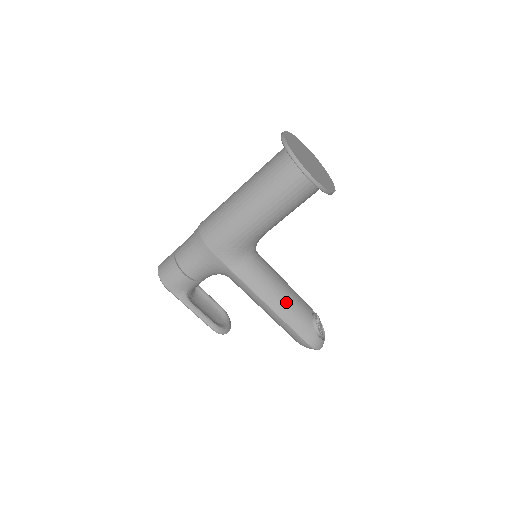
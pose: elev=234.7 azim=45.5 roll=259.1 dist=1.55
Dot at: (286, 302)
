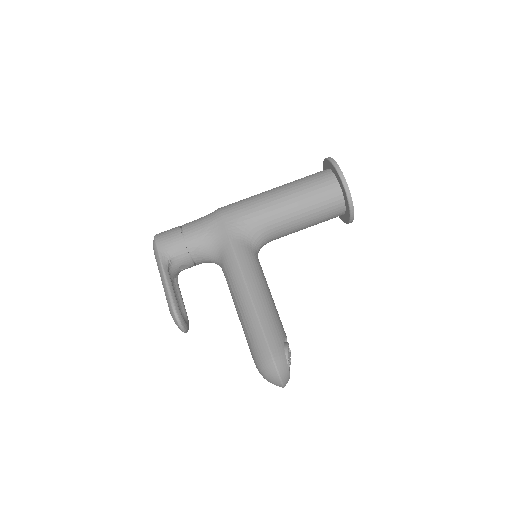
Dot at: (267, 301)
